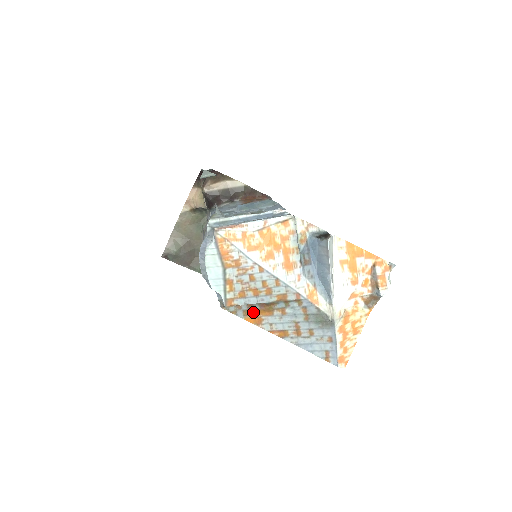
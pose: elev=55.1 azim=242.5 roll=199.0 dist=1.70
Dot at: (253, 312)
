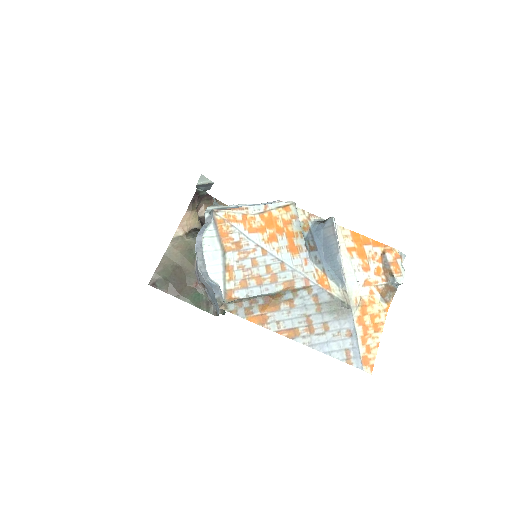
Dot at: (256, 309)
